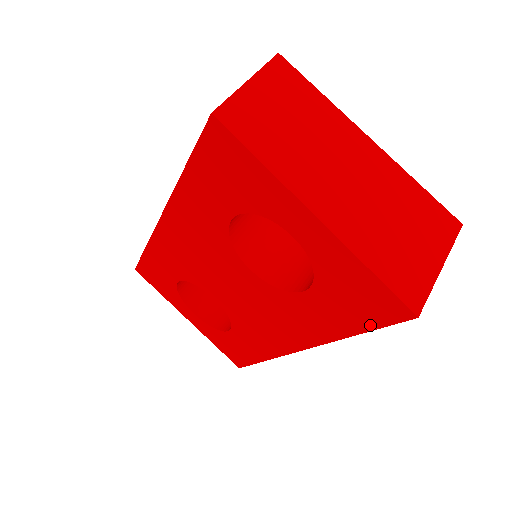
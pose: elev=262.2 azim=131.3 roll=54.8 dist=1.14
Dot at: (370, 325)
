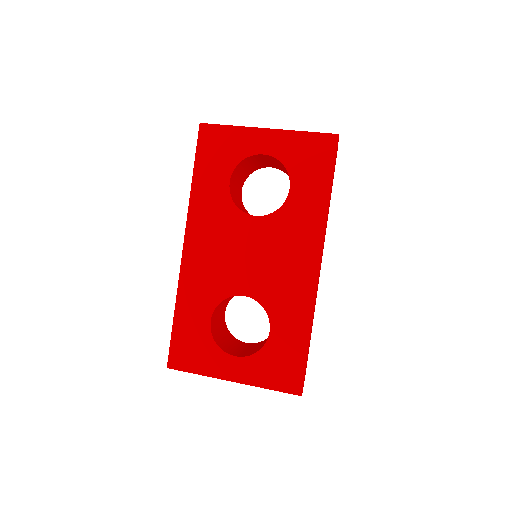
Dot at: (330, 170)
